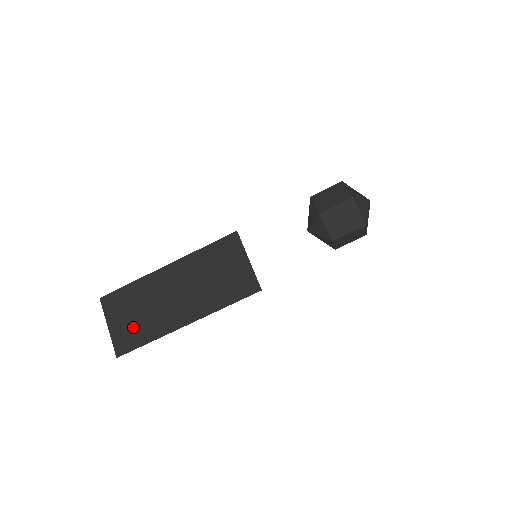
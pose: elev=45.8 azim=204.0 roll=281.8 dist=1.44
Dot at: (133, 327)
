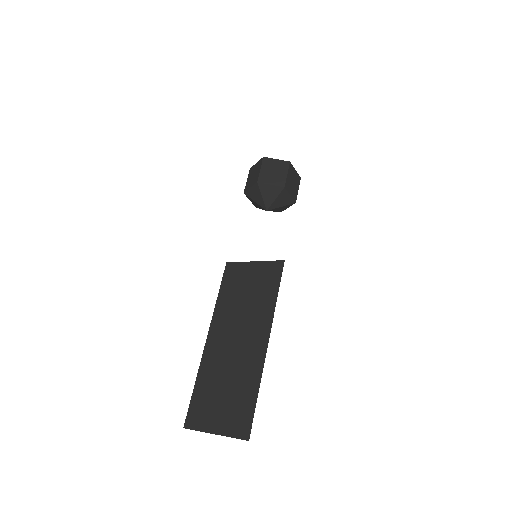
Dot at: (233, 403)
